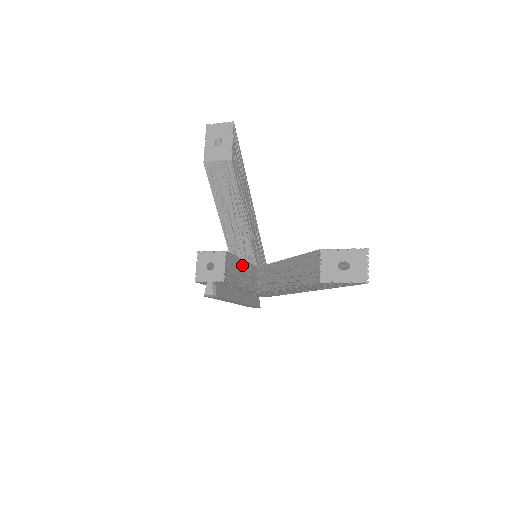
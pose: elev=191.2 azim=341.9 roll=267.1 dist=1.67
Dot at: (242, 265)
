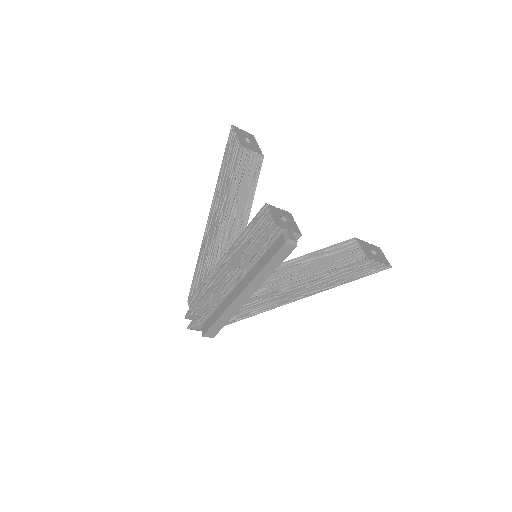
Dot at: occluded
